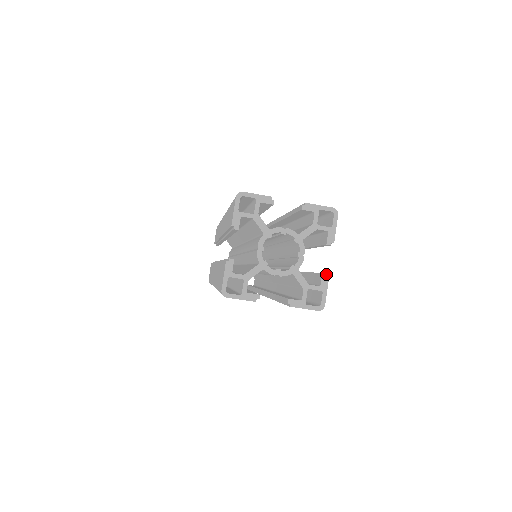
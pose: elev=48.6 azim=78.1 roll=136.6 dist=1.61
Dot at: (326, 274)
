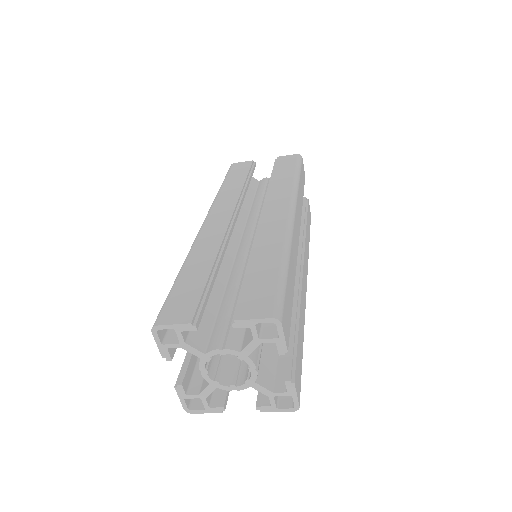
Dot at: (290, 381)
